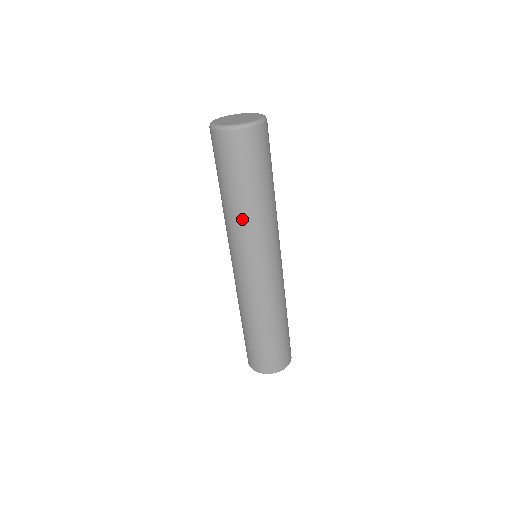
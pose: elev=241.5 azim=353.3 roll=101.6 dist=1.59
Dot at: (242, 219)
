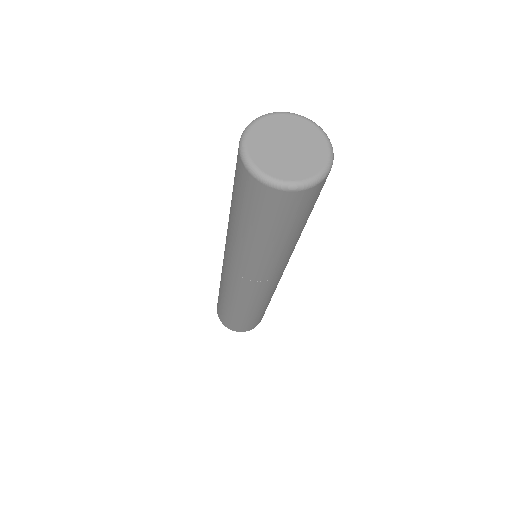
Dot at: (276, 256)
